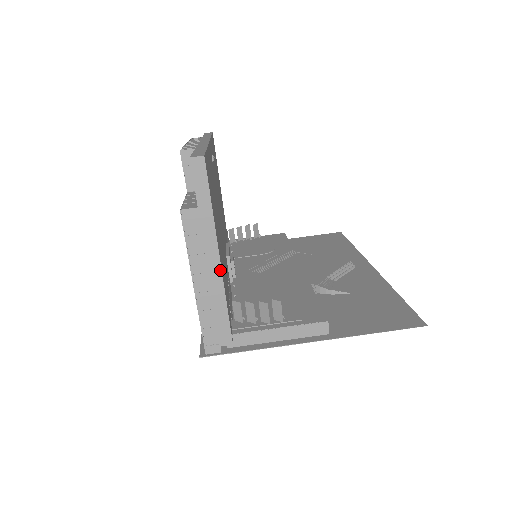
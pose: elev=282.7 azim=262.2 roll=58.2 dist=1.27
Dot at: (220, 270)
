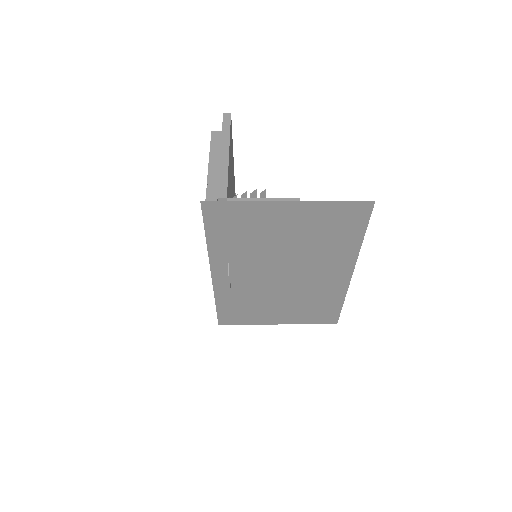
Dot at: (228, 158)
